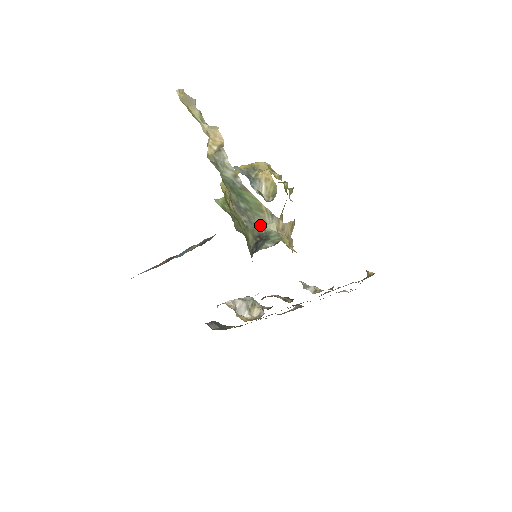
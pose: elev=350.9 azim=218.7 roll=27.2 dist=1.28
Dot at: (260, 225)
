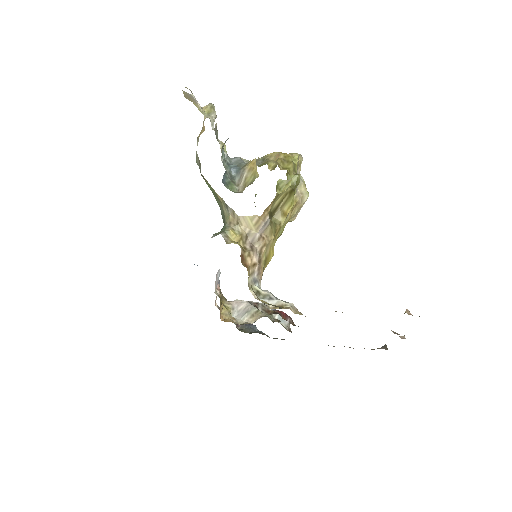
Dot at: (223, 217)
